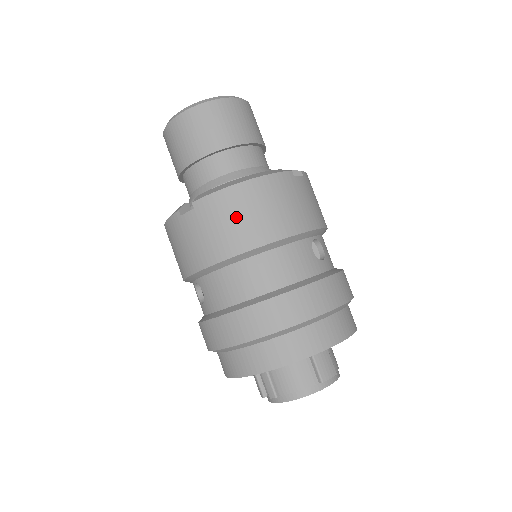
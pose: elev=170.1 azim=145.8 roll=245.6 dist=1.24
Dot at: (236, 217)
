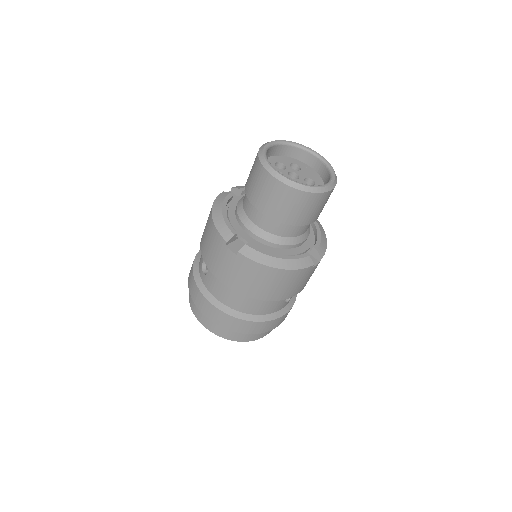
Dot at: (257, 281)
